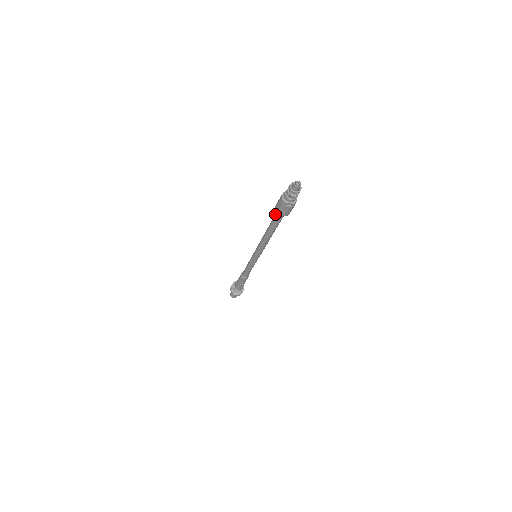
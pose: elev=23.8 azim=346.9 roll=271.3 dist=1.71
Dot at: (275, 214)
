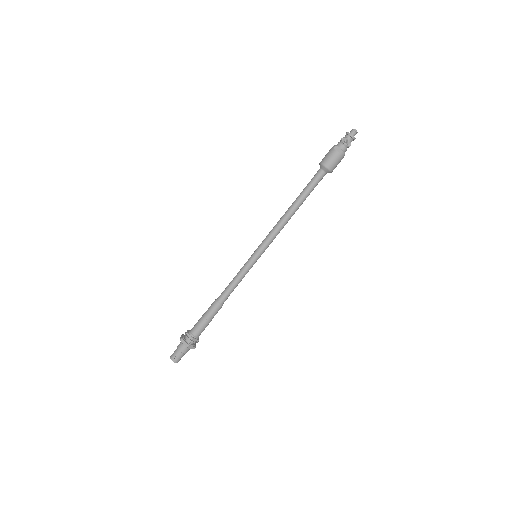
Dot at: (315, 175)
